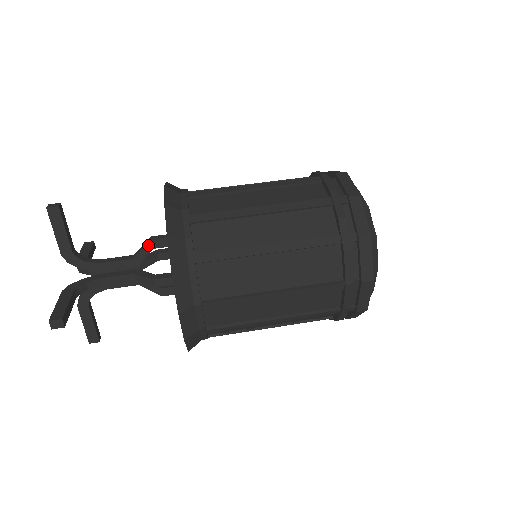
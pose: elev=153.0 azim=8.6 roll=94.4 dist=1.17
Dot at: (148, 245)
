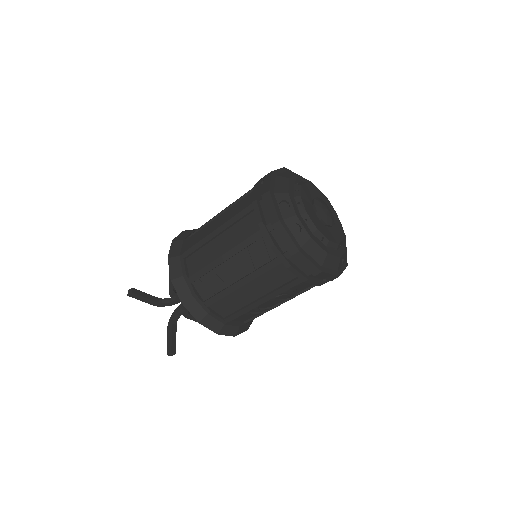
Dot at: occluded
